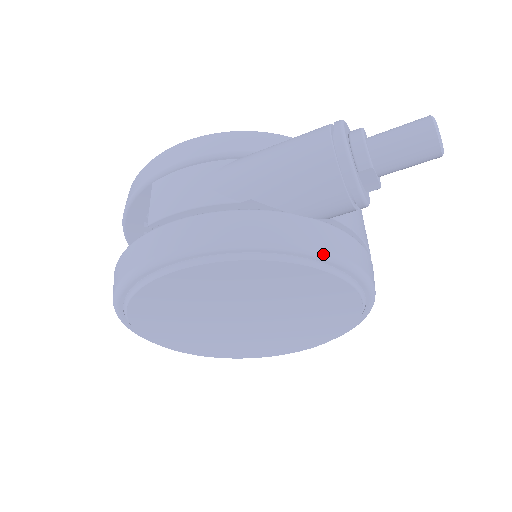
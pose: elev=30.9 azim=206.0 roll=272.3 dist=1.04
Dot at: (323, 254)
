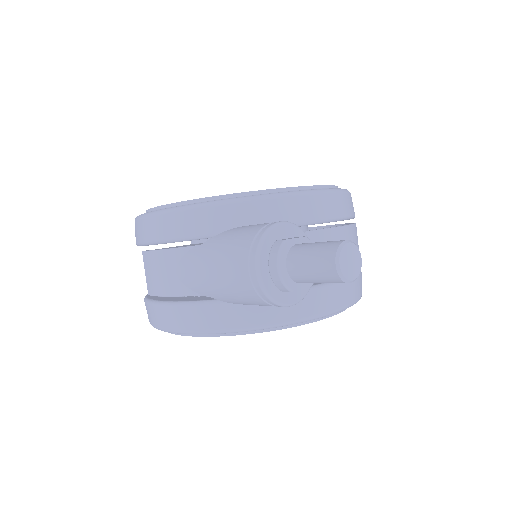
Dot at: (278, 326)
